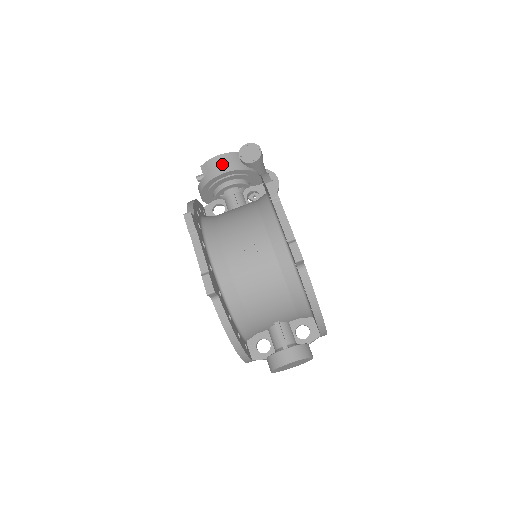
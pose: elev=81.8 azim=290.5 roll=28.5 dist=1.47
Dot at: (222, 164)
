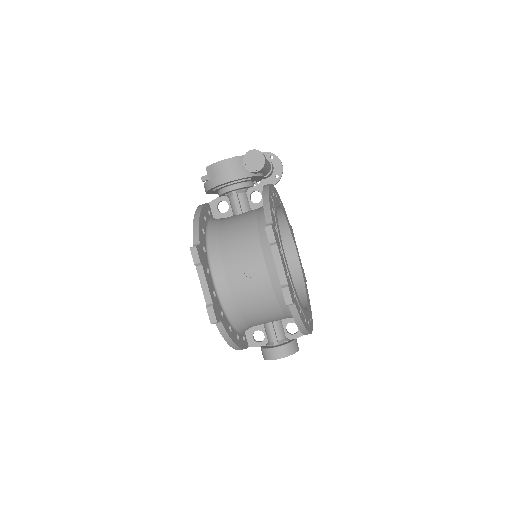
Dot at: (226, 171)
